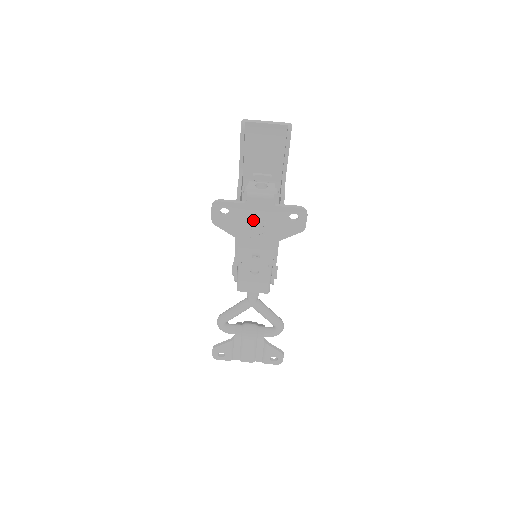
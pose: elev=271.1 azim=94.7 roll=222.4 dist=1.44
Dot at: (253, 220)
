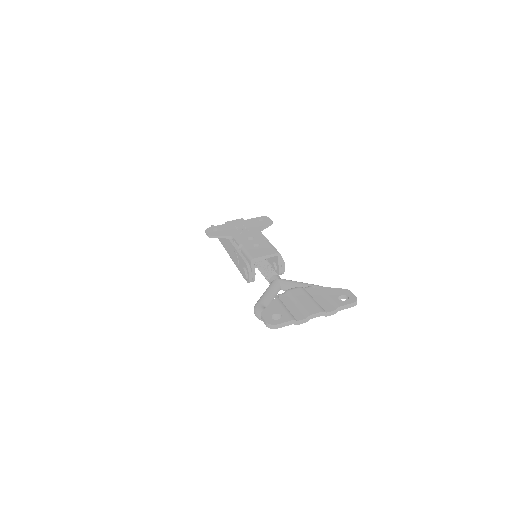
Dot at: (236, 228)
